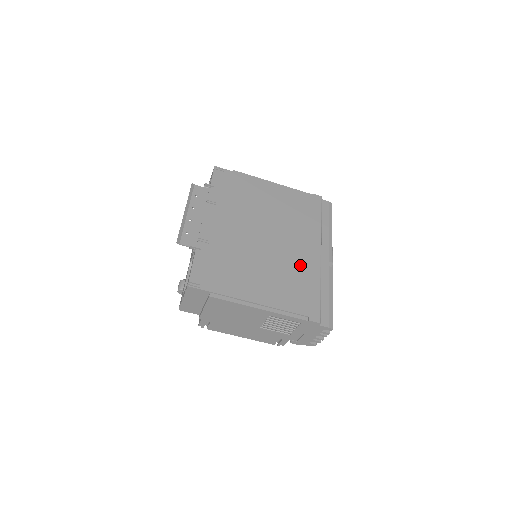
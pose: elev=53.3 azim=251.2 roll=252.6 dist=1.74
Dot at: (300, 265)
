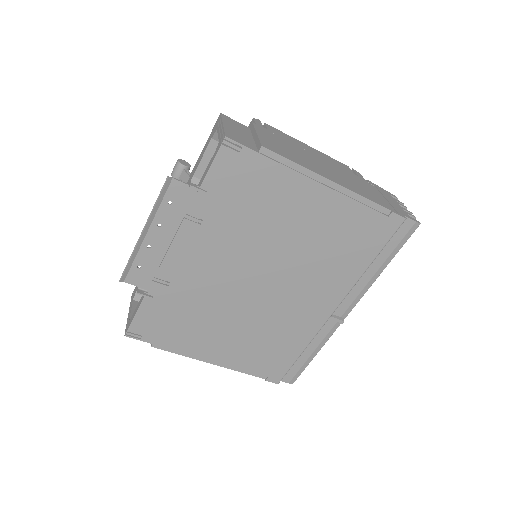
Dot at: (292, 324)
